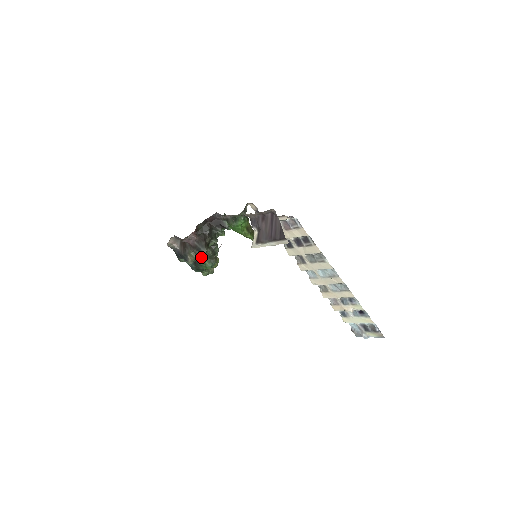
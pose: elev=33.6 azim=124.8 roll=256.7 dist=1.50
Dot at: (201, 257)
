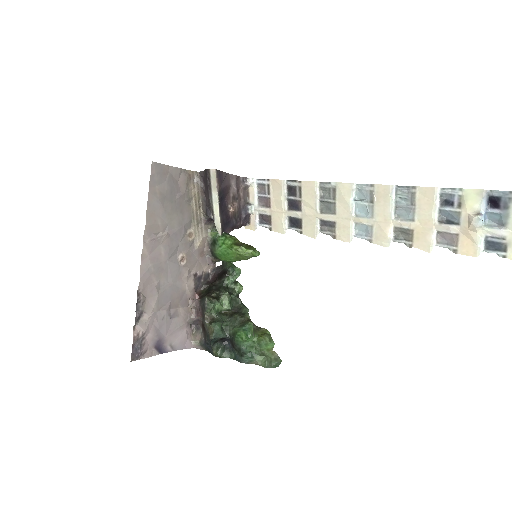
Dot at: (231, 330)
